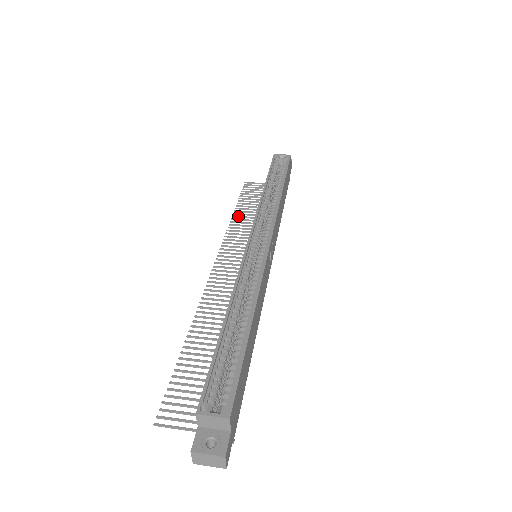
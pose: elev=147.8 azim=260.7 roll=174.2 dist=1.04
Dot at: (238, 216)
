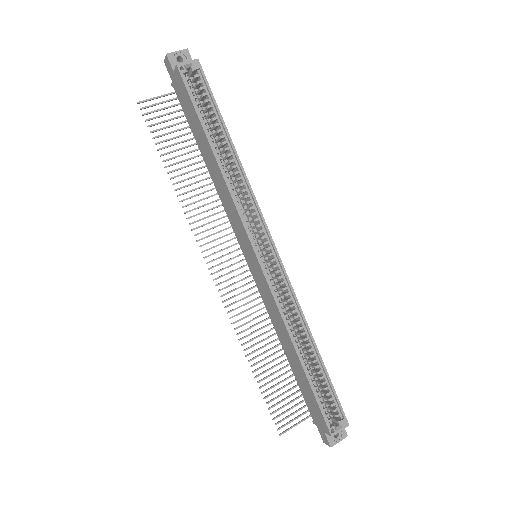
Dot at: (180, 182)
